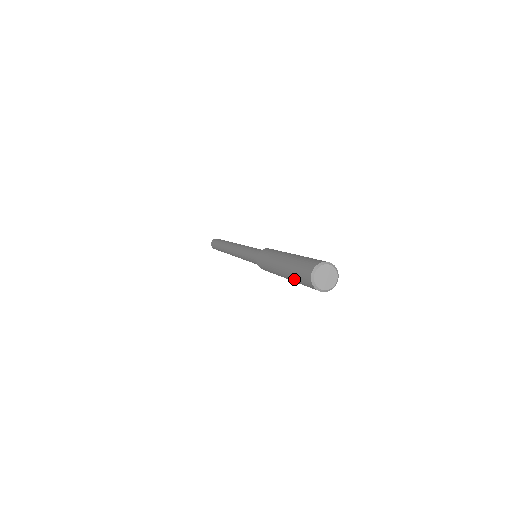
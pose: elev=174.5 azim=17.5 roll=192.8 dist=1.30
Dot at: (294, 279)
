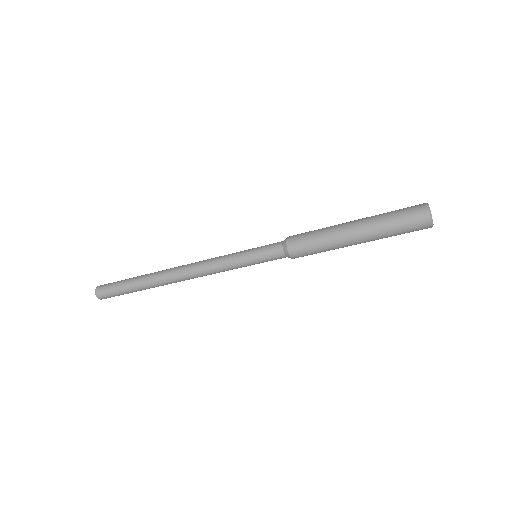
Dot at: (387, 224)
